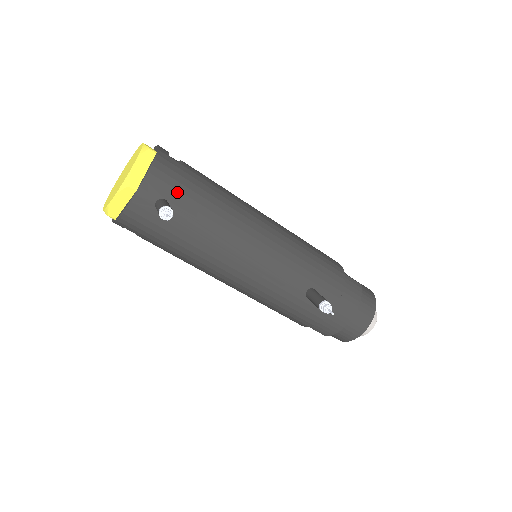
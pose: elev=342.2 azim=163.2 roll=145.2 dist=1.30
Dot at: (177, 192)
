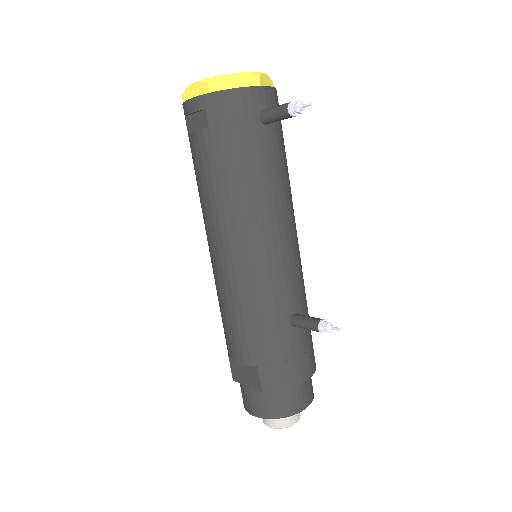
Dot at: (278, 124)
